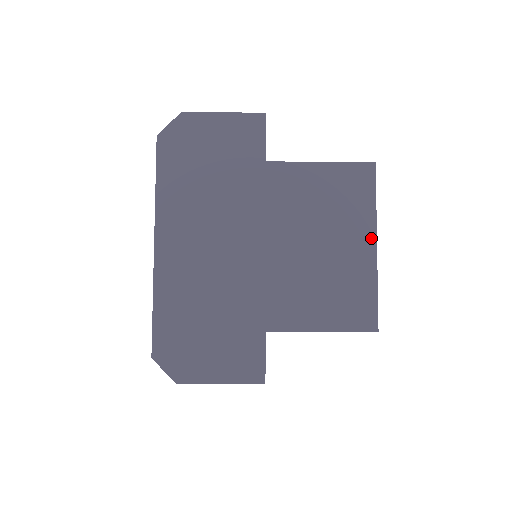
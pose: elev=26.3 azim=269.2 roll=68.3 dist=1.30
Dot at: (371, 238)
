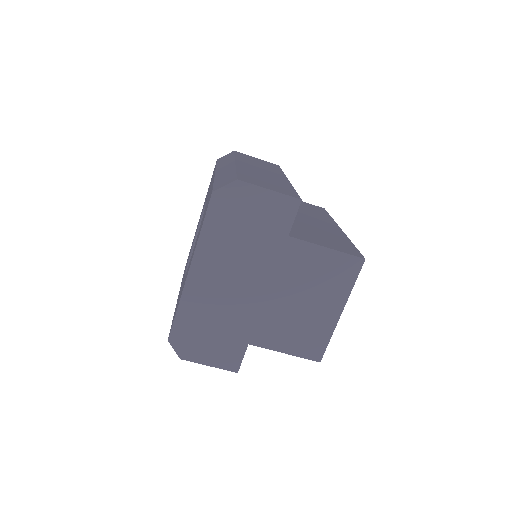
Dot at: (340, 307)
